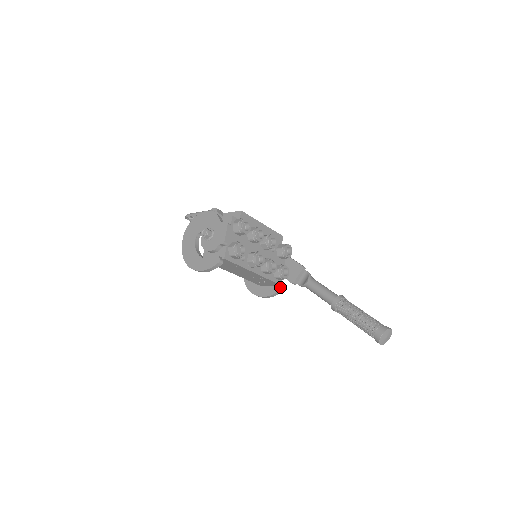
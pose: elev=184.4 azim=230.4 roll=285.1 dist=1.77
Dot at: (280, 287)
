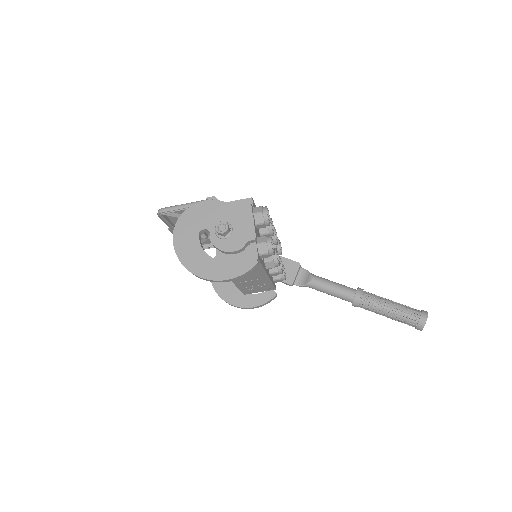
Dot at: (275, 292)
